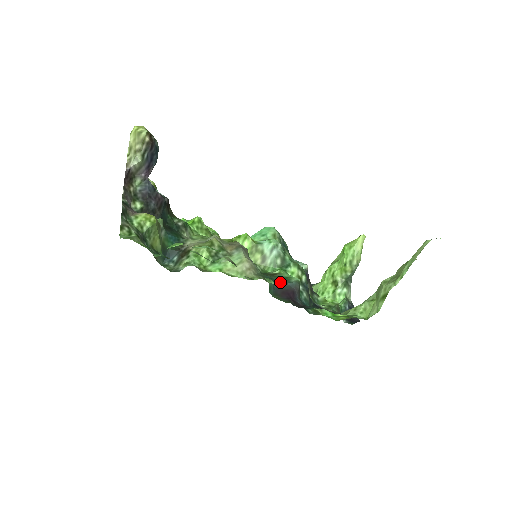
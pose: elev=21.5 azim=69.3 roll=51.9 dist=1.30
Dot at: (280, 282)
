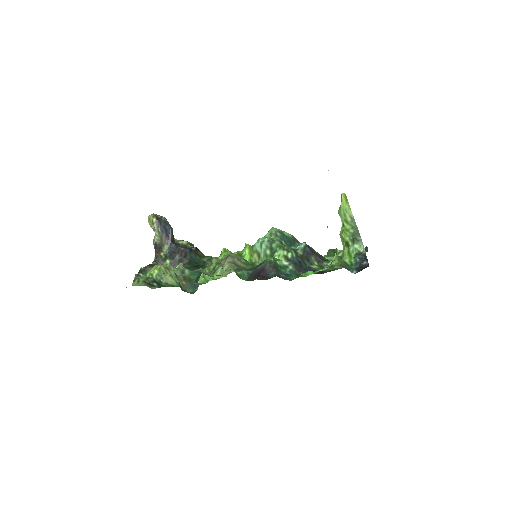
Dot at: (256, 267)
